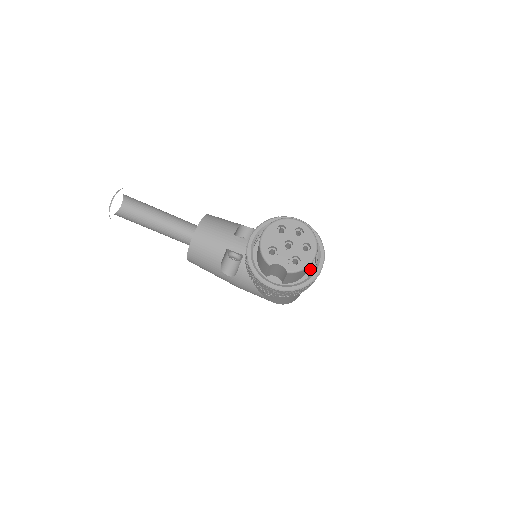
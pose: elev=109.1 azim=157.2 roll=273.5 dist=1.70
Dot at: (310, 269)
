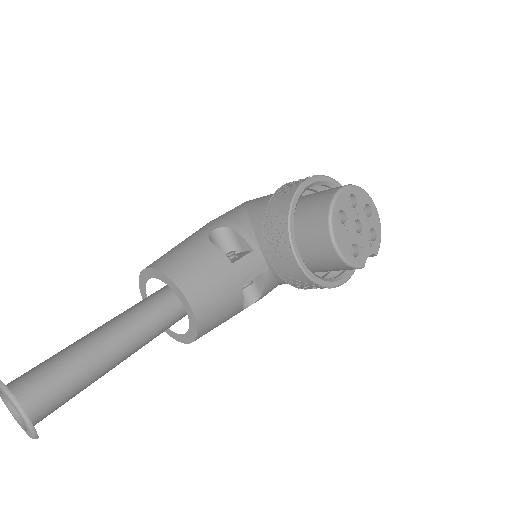
Dot at: occluded
